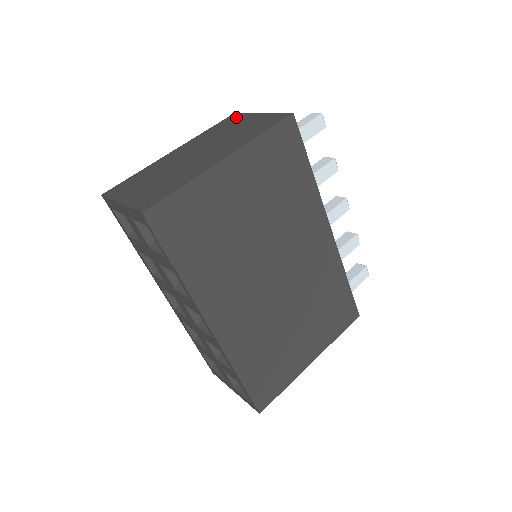
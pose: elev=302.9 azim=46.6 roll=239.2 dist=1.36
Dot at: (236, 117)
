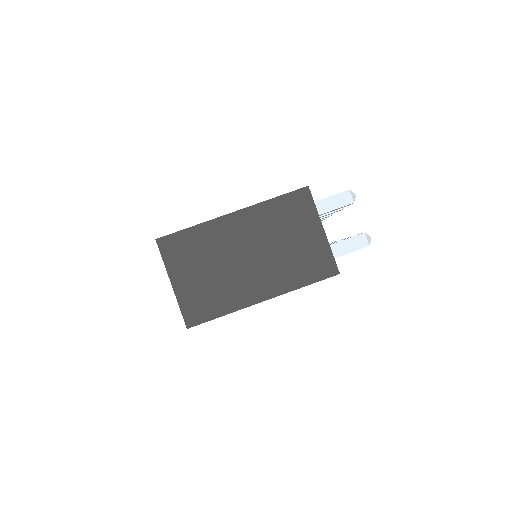
Dot at: (305, 204)
